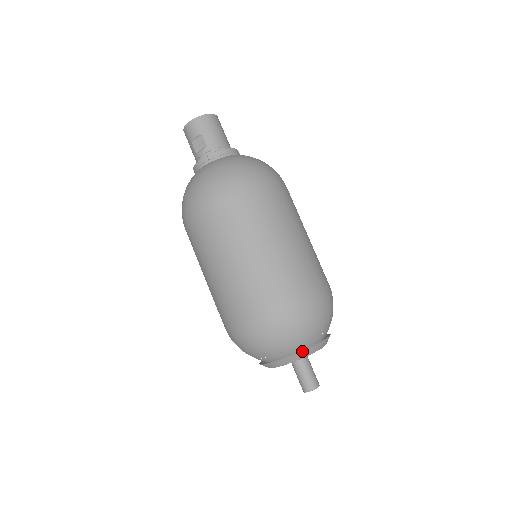
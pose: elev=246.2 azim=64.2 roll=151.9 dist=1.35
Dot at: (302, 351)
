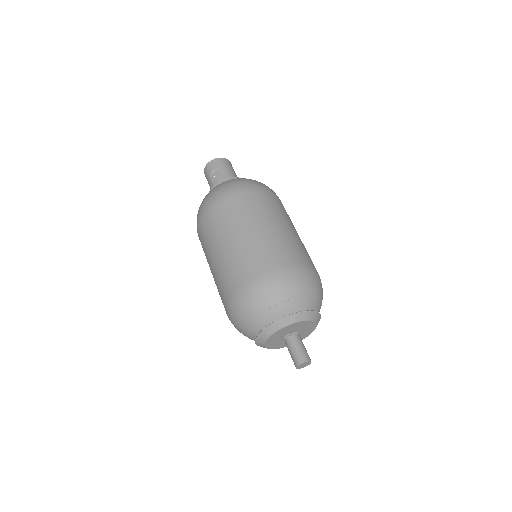
Dot at: (295, 313)
